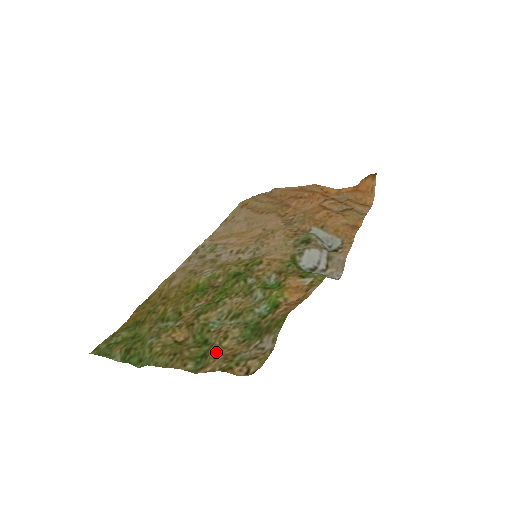
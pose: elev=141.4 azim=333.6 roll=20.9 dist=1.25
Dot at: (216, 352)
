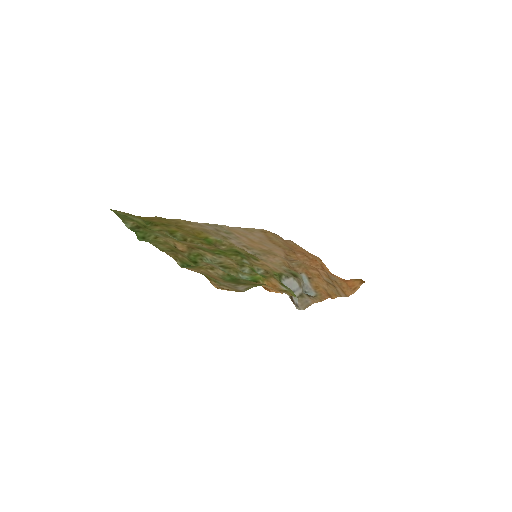
Dot at: (202, 269)
